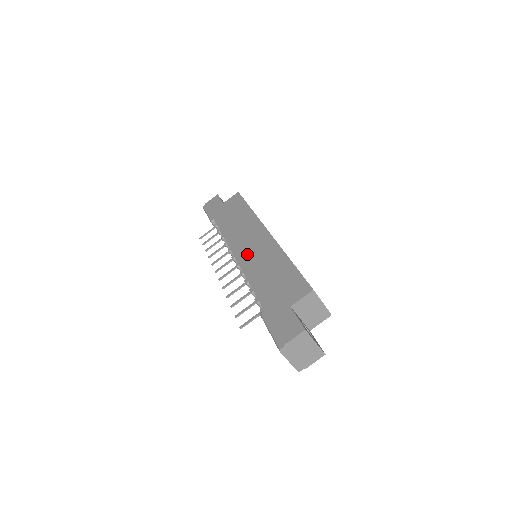
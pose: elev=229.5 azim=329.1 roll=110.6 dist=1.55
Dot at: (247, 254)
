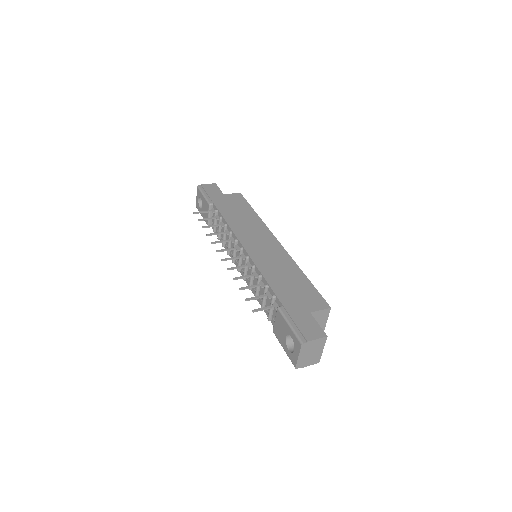
Dot at: (258, 251)
